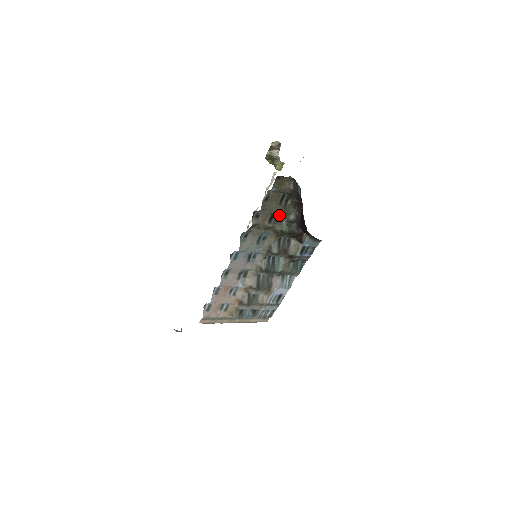
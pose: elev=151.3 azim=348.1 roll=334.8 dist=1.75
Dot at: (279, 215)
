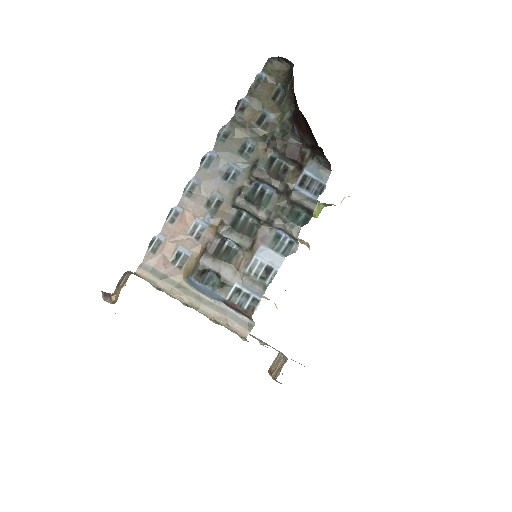
Dot at: (271, 116)
